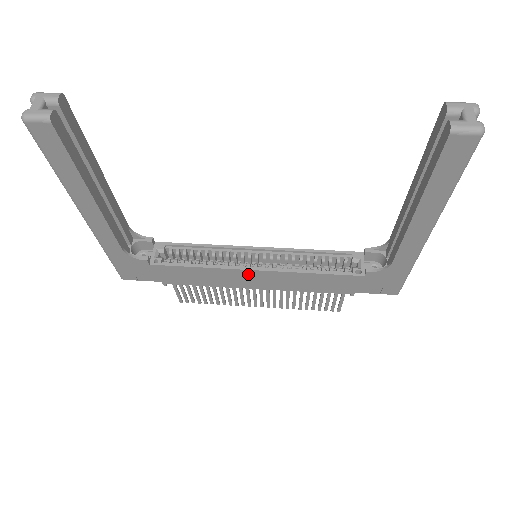
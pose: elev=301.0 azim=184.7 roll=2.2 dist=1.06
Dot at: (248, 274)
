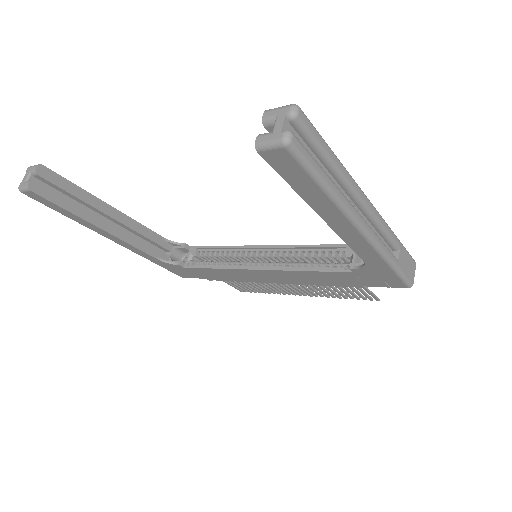
Dot at: (256, 272)
